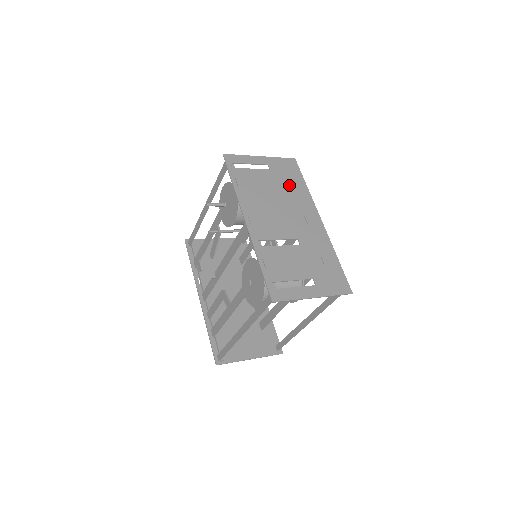
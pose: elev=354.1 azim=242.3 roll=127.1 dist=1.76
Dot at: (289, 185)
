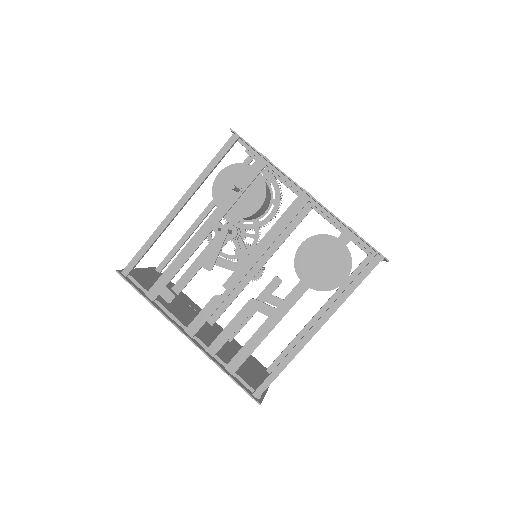
Dot at: occluded
